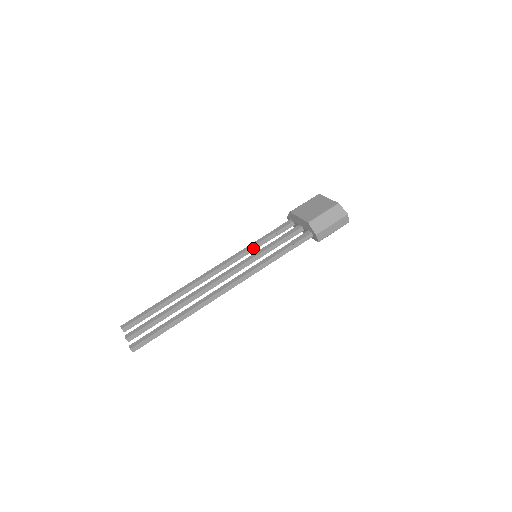
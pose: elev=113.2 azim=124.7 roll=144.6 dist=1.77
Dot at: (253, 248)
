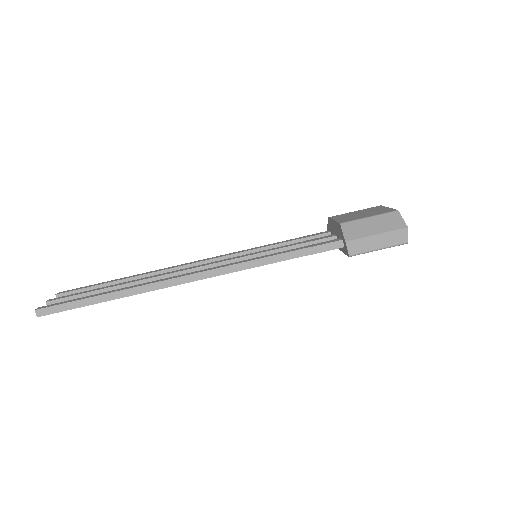
Dot at: (261, 250)
